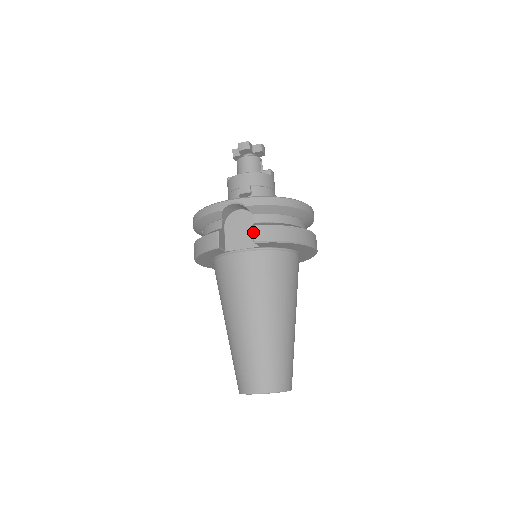
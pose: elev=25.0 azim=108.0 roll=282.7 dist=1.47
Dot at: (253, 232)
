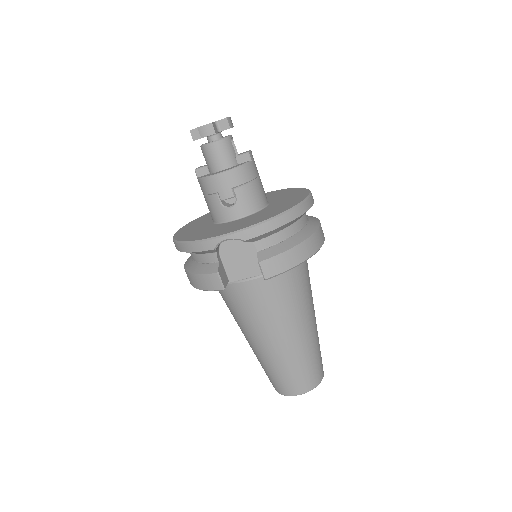
Dot at: (261, 269)
